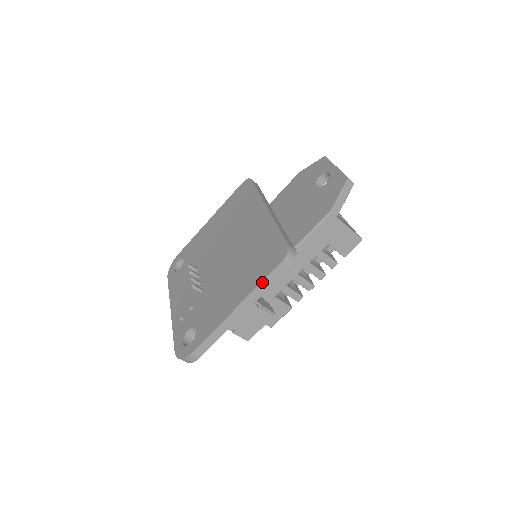
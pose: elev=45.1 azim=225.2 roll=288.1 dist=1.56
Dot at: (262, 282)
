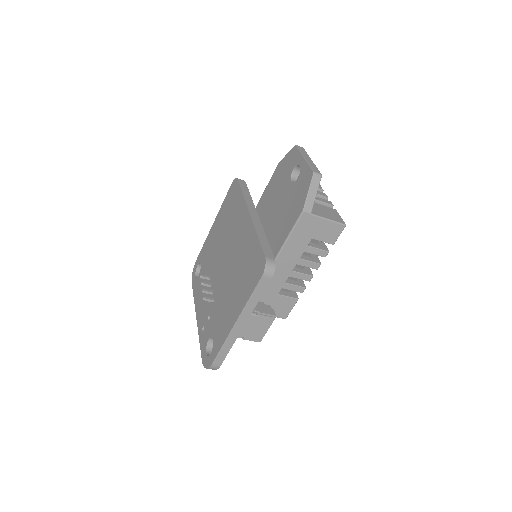
Dot at: (251, 296)
